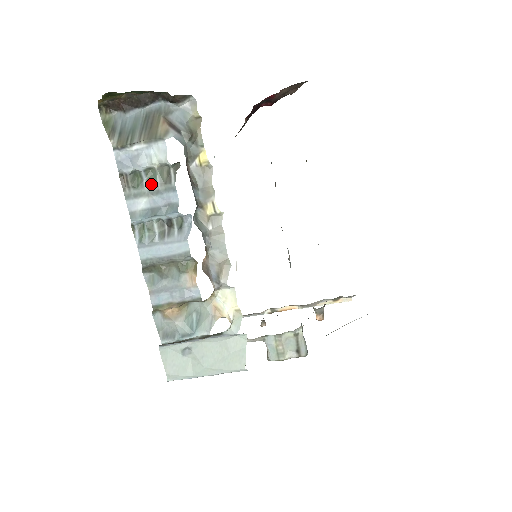
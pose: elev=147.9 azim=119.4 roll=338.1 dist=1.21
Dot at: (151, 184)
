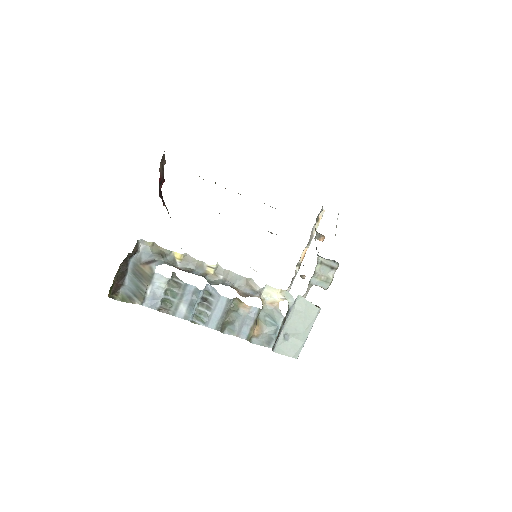
Dot at: (175, 296)
